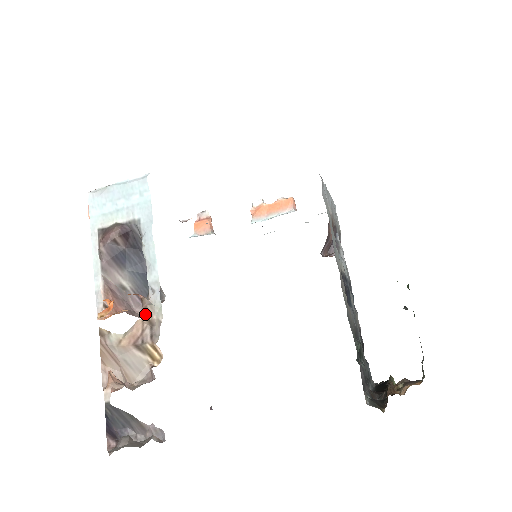
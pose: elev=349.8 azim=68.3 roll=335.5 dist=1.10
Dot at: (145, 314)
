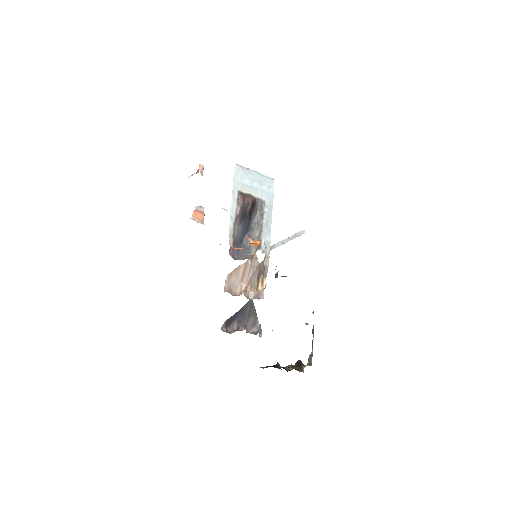
Dot at: (264, 258)
